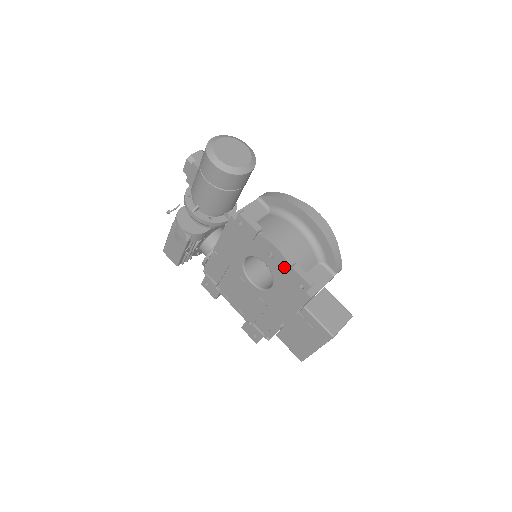
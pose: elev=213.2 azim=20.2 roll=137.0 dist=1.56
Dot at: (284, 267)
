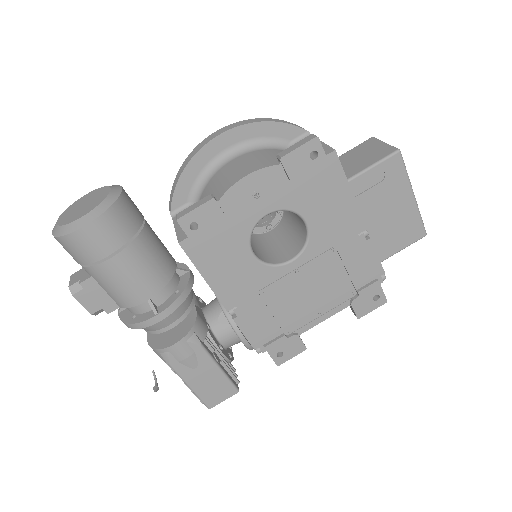
Dot at: (278, 177)
